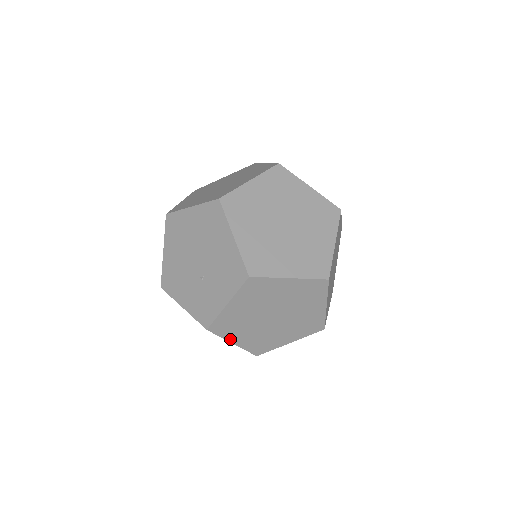
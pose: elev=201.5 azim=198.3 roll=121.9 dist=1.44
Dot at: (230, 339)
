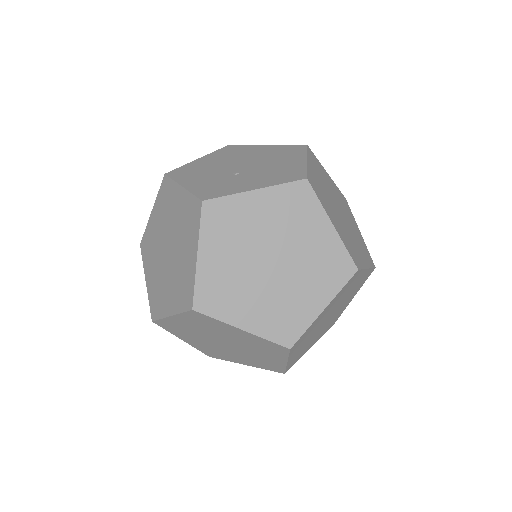
Dot at: (203, 244)
